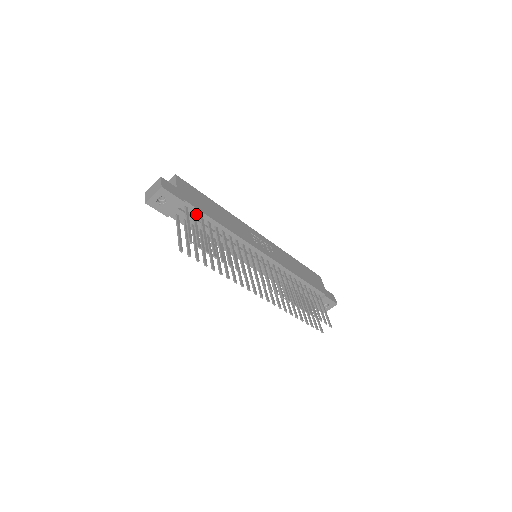
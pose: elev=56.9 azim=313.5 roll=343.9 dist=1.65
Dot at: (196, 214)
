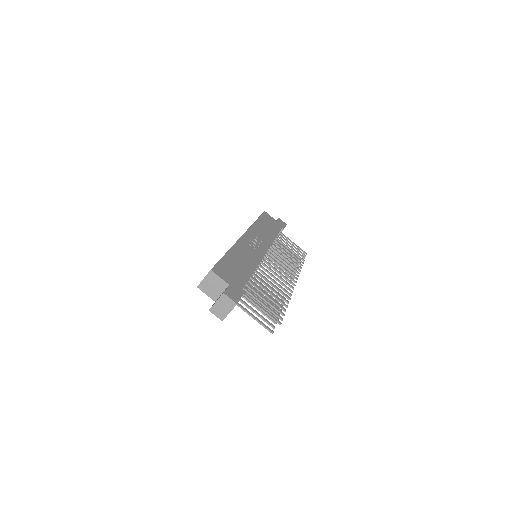
Dot at: occluded
